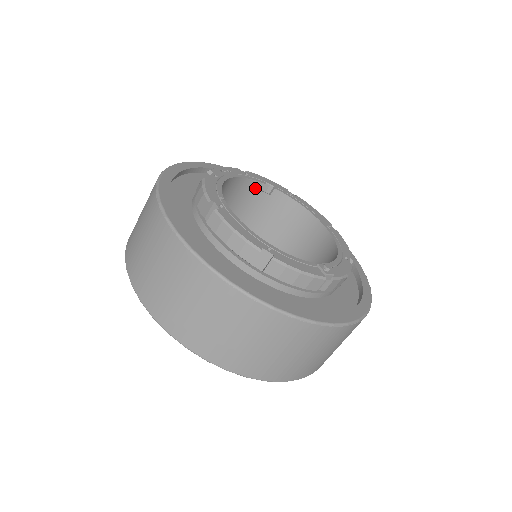
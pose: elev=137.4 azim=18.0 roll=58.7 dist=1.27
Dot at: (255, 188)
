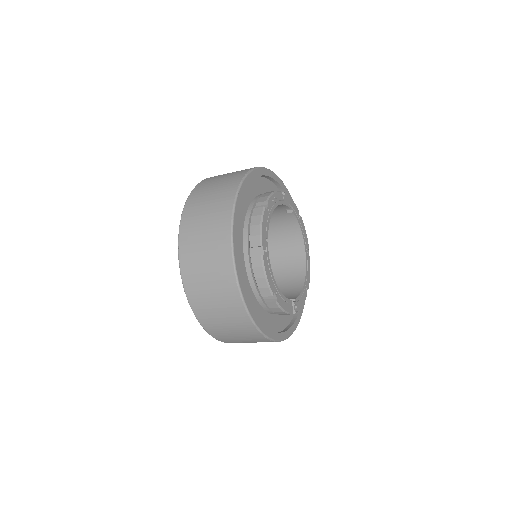
Dot at: (282, 207)
